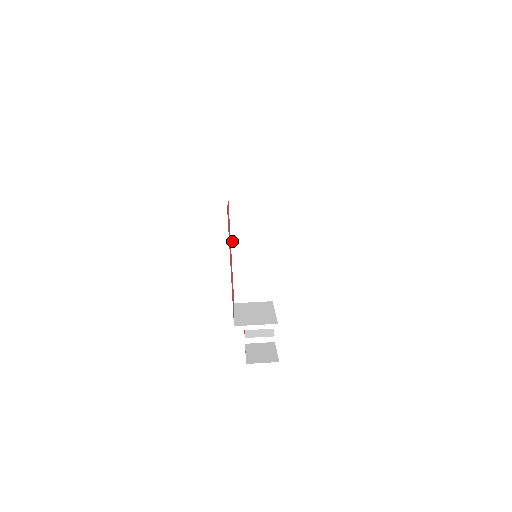
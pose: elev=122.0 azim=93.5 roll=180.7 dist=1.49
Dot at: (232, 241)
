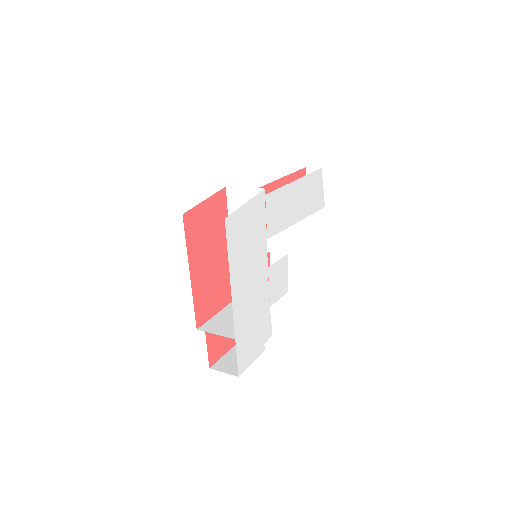
Dot at: occluded
